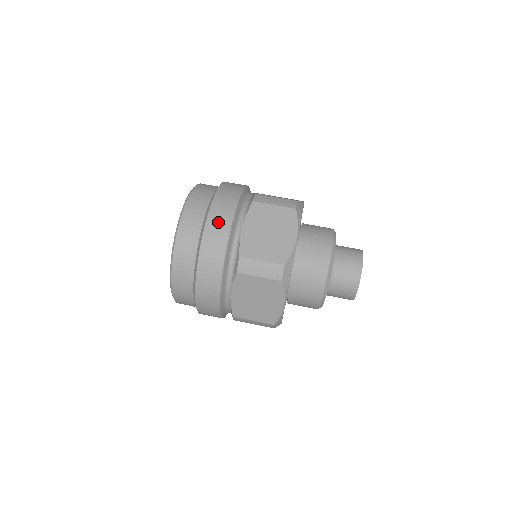
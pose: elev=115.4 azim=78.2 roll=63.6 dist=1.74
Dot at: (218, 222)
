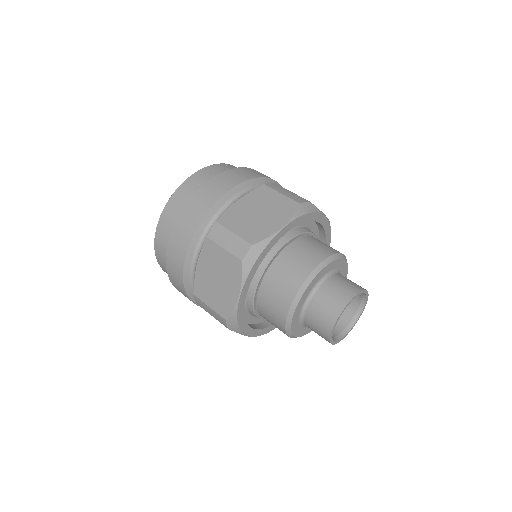
Dot at: (217, 186)
